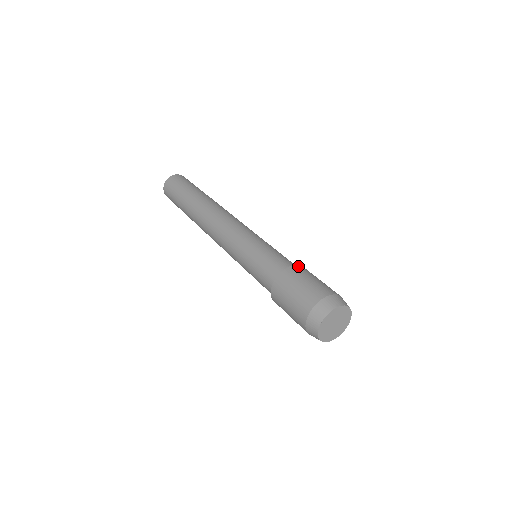
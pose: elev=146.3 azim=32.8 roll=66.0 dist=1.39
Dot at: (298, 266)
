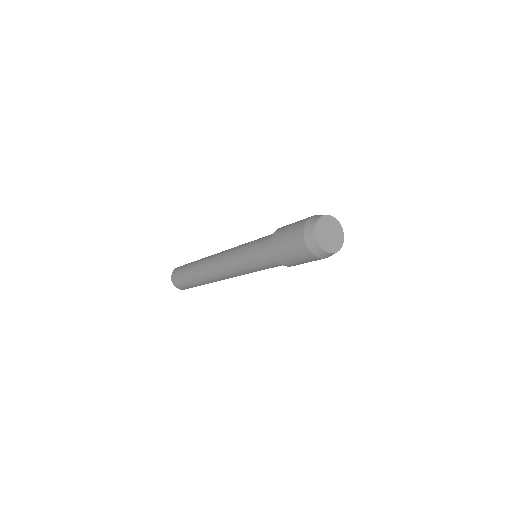
Dot at: (280, 228)
